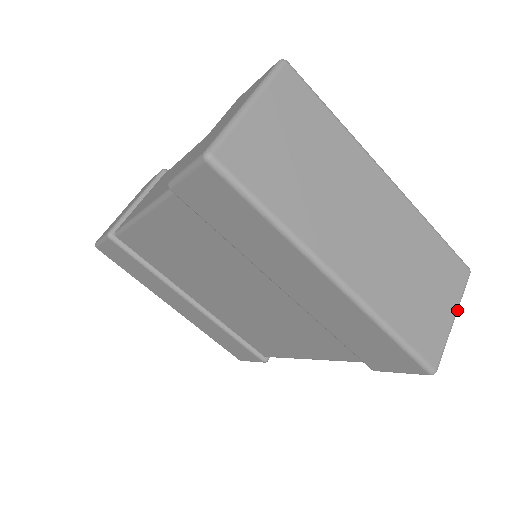
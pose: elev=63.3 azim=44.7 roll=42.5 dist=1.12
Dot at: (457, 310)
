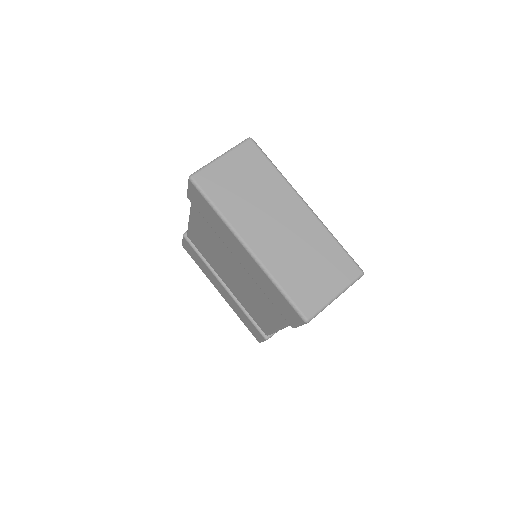
Dot at: (341, 292)
